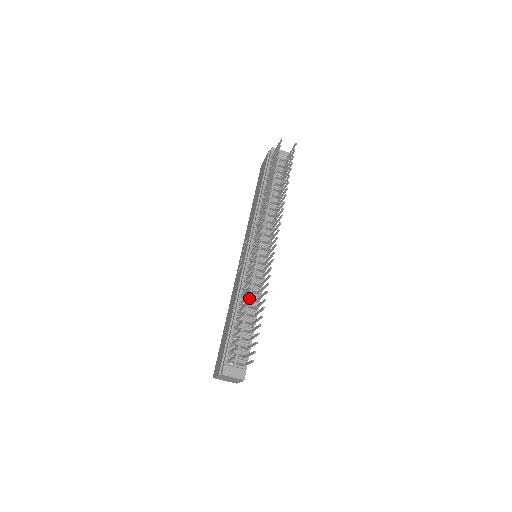
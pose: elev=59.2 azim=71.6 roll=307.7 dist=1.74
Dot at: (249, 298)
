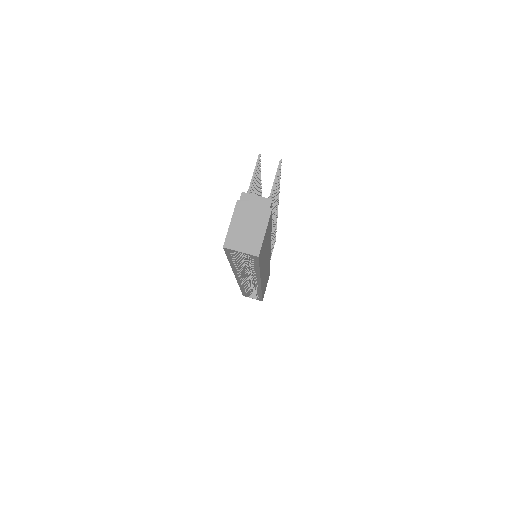
Dot at: occluded
